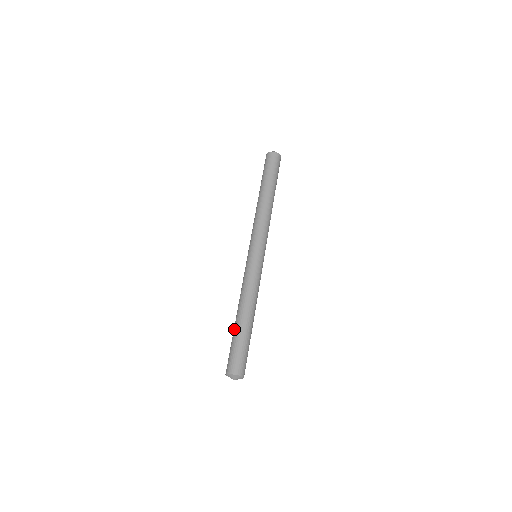
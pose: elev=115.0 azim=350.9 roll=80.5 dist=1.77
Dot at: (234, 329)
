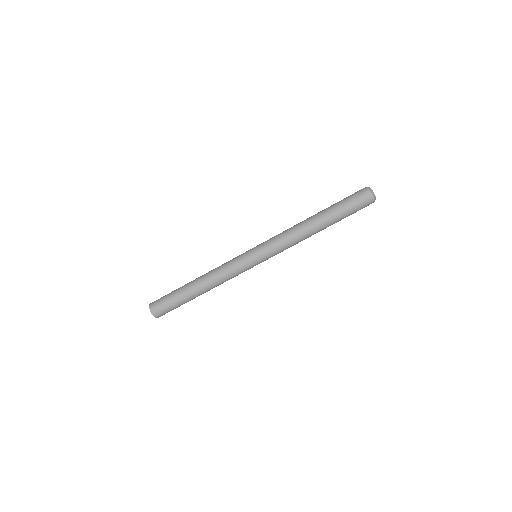
Dot at: (183, 286)
